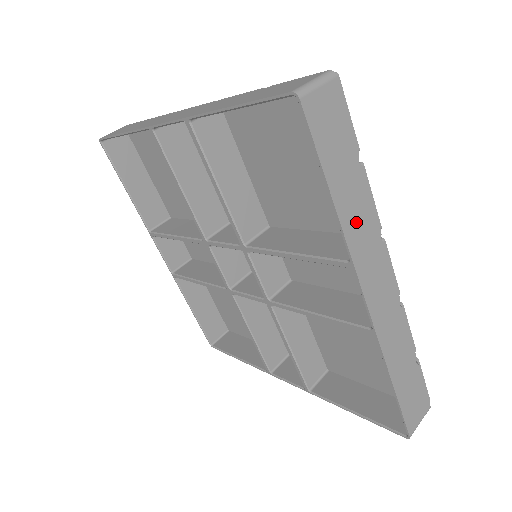
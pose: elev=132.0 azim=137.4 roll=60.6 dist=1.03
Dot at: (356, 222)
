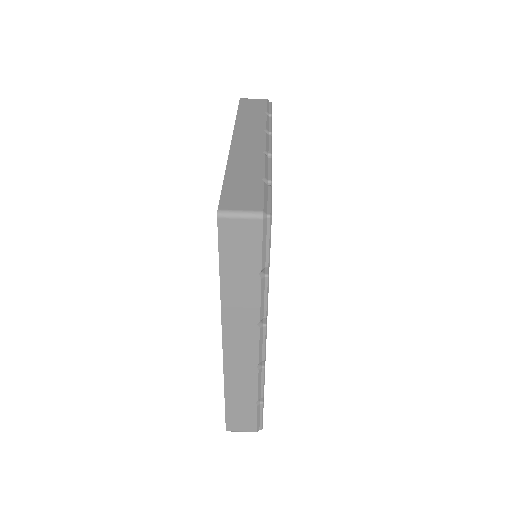
Dot at: (237, 303)
